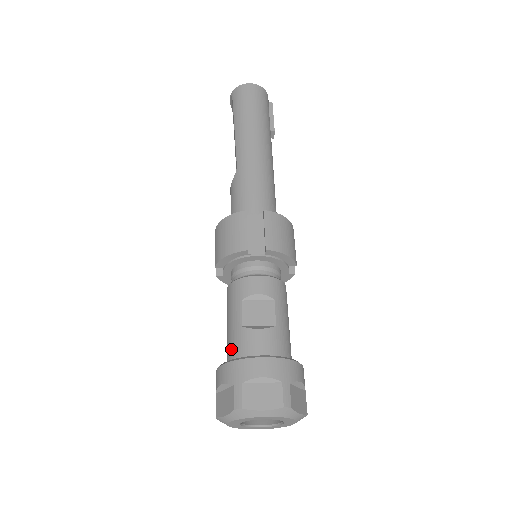
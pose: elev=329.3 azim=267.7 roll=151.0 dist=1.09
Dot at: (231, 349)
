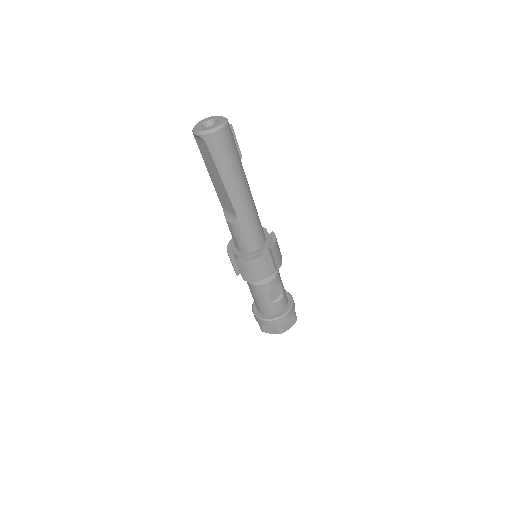
Dot at: (266, 311)
